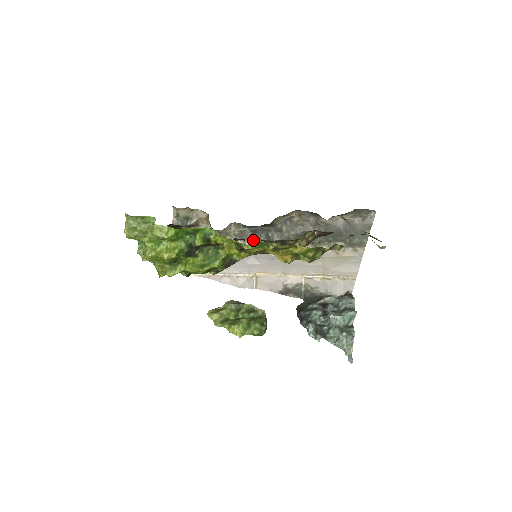
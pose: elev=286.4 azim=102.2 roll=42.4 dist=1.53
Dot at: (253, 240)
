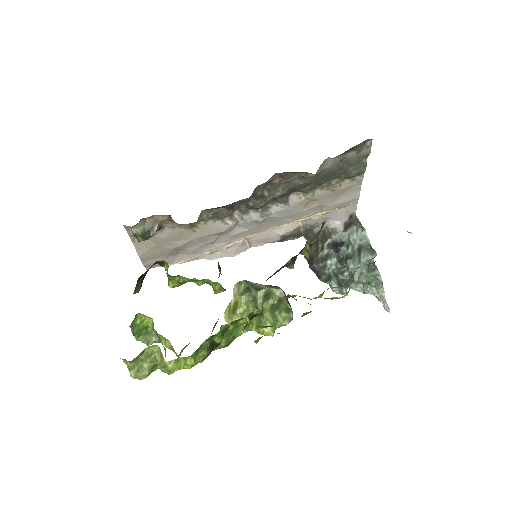
Dot at: (231, 213)
